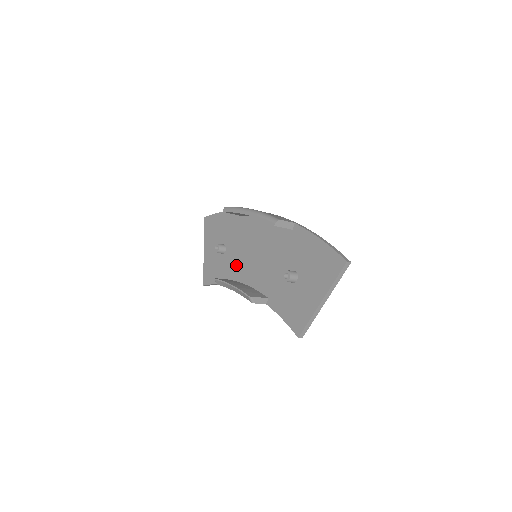
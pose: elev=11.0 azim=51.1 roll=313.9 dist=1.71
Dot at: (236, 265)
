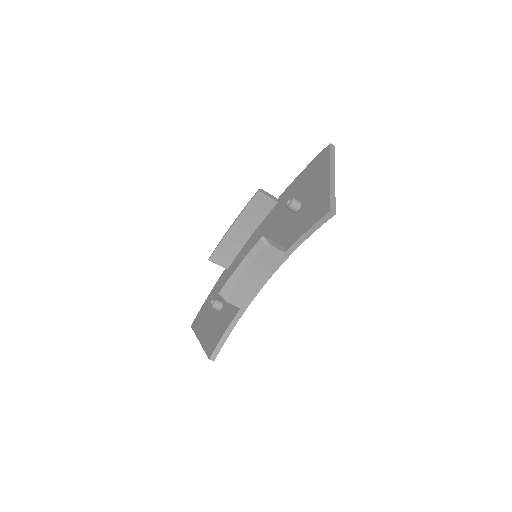
Dot at: occluded
